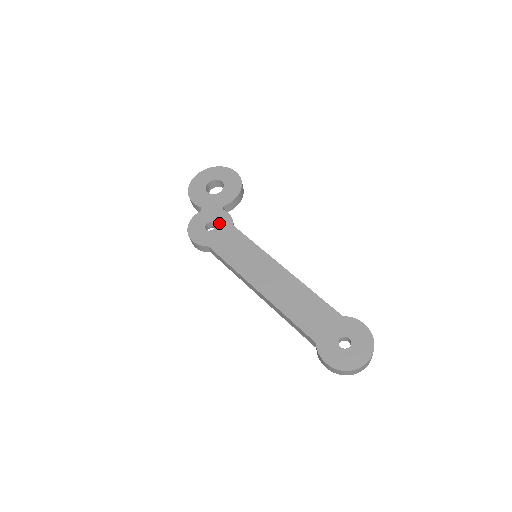
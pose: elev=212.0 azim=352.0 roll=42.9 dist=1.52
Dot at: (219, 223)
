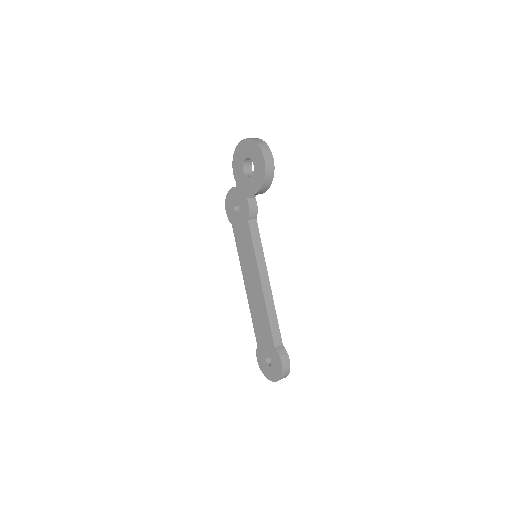
Dot at: (241, 210)
